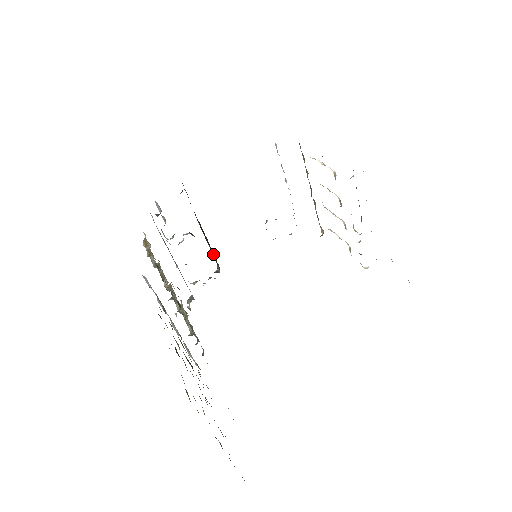
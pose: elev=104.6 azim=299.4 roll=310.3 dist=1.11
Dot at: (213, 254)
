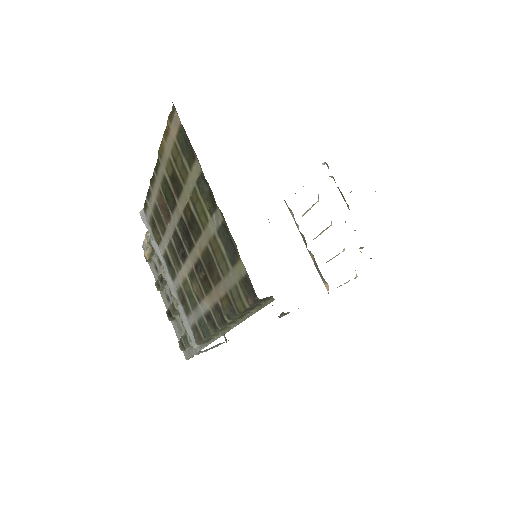
Dot at: occluded
